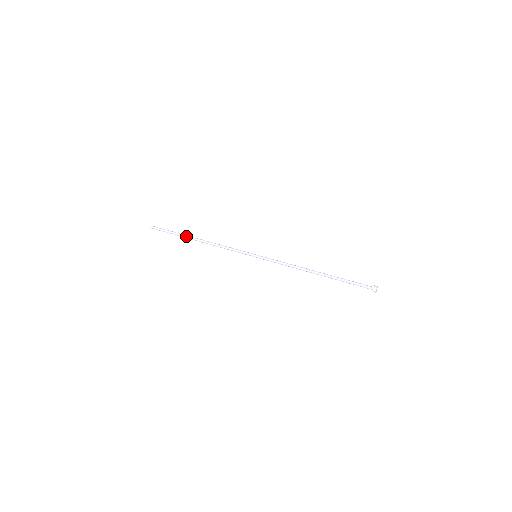
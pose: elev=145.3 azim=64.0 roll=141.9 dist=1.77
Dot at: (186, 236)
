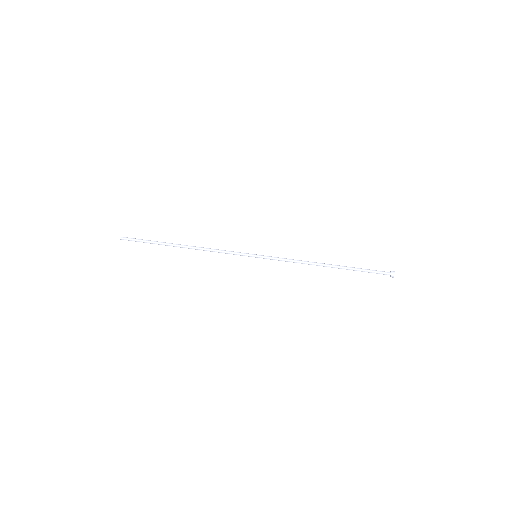
Dot at: (168, 243)
